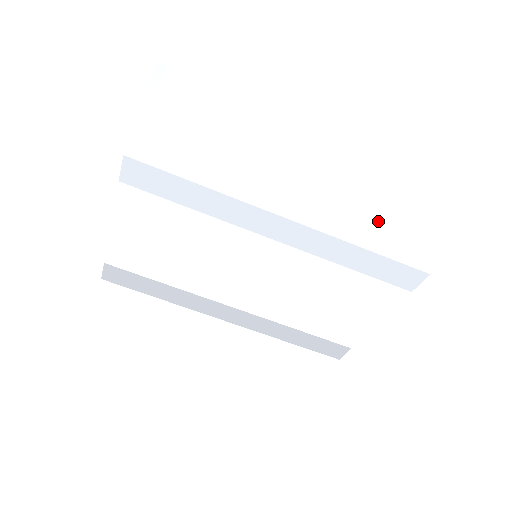
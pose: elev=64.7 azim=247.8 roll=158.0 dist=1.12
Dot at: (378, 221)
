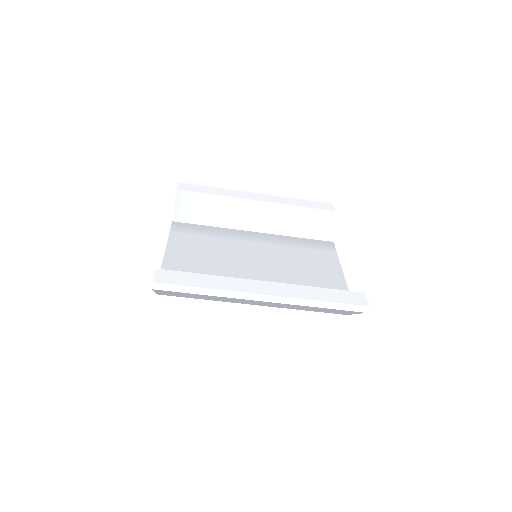
Dot at: occluded
